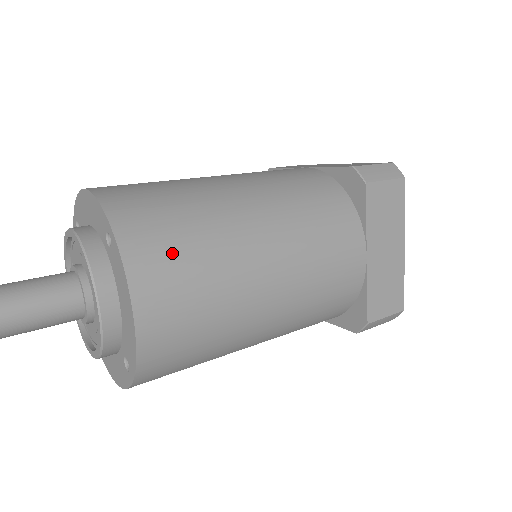
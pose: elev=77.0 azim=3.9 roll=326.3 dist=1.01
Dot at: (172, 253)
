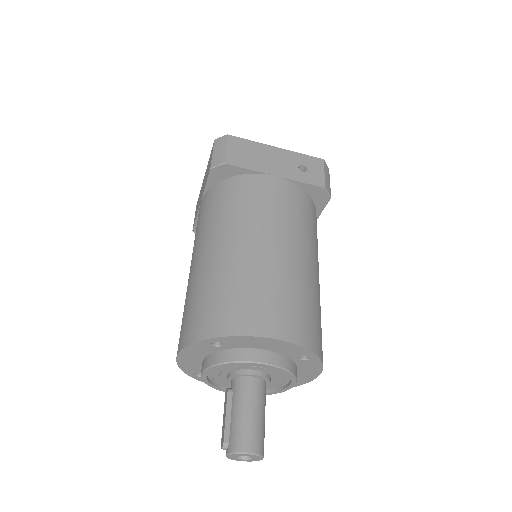
Dot at: occluded
